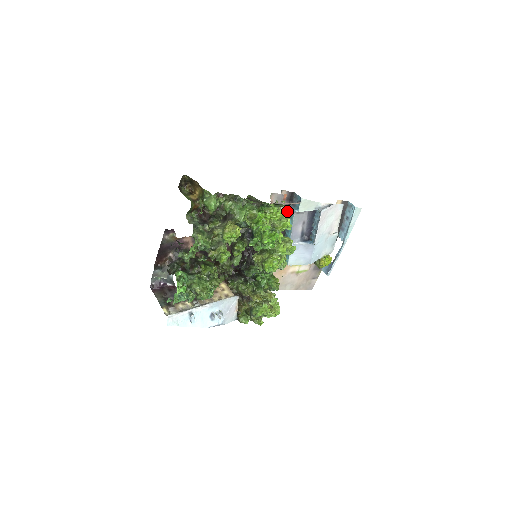
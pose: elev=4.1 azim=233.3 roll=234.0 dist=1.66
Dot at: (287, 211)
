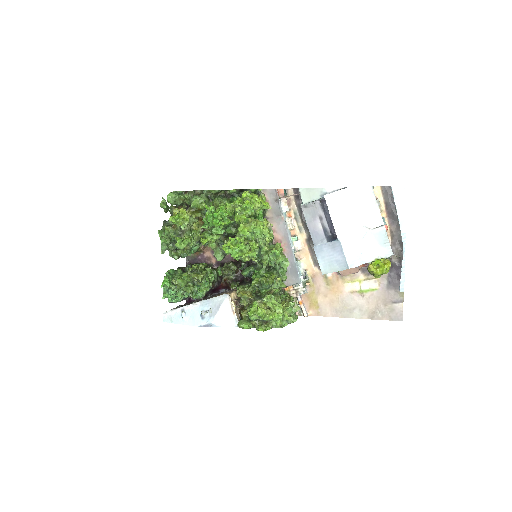
Dot at: (246, 191)
